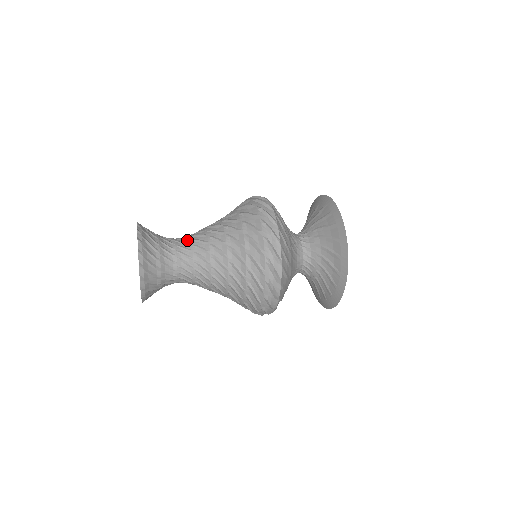
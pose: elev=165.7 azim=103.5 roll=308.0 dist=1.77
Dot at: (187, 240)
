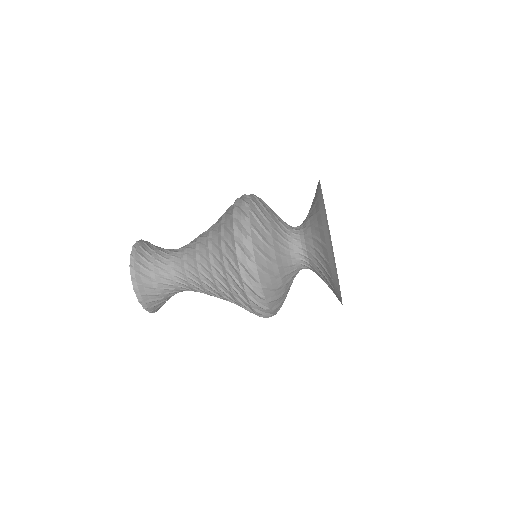
Dot at: (183, 246)
